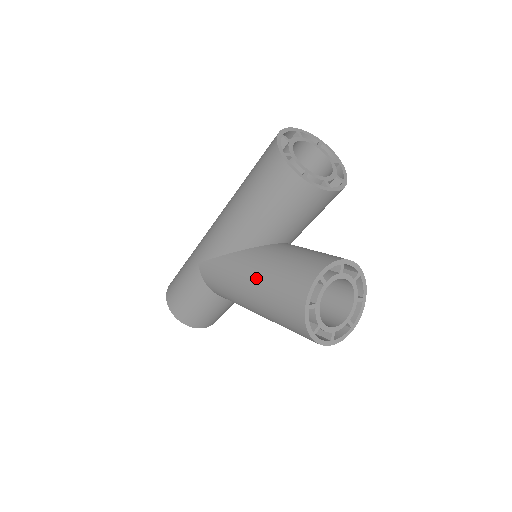
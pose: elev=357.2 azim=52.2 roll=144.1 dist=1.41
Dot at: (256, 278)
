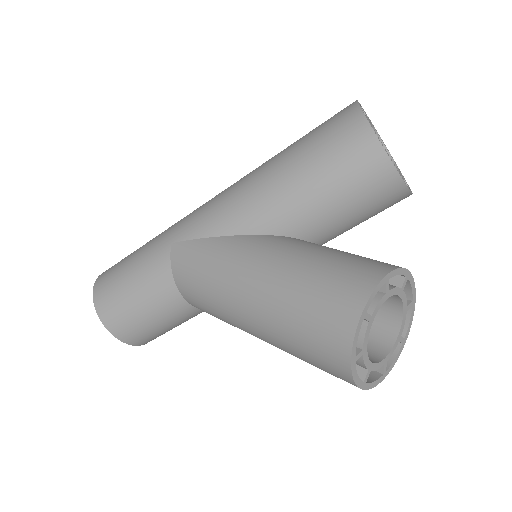
Dot at: (275, 267)
